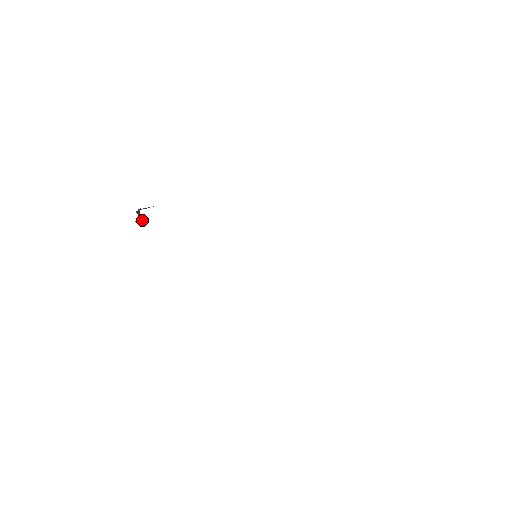
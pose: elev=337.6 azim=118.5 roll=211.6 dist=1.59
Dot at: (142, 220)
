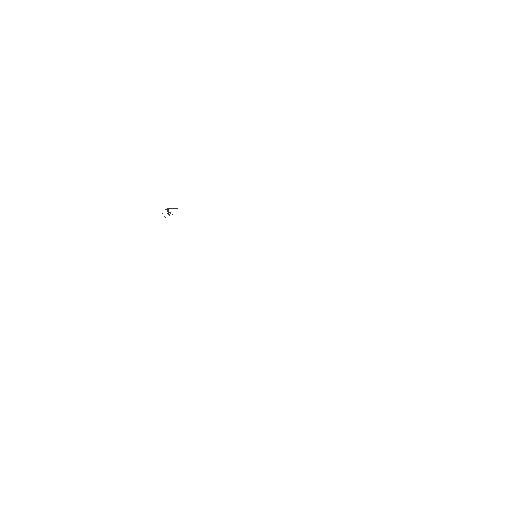
Dot at: (169, 214)
